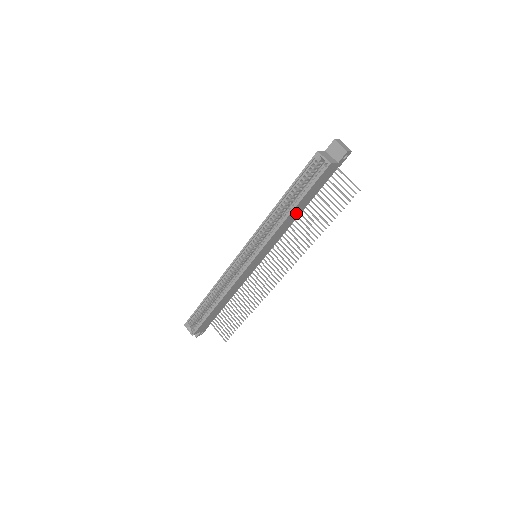
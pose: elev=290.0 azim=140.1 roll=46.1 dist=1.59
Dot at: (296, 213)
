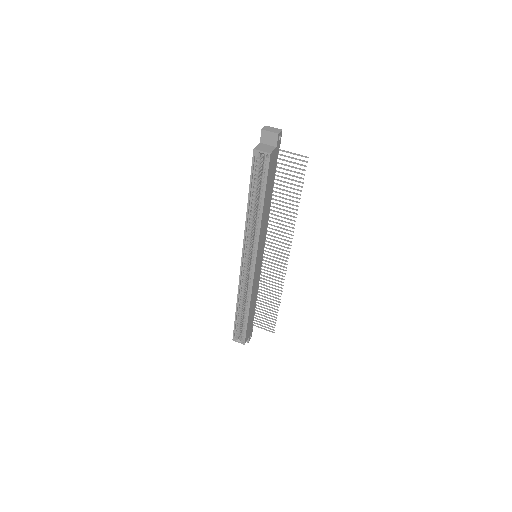
Dot at: (267, 206)
